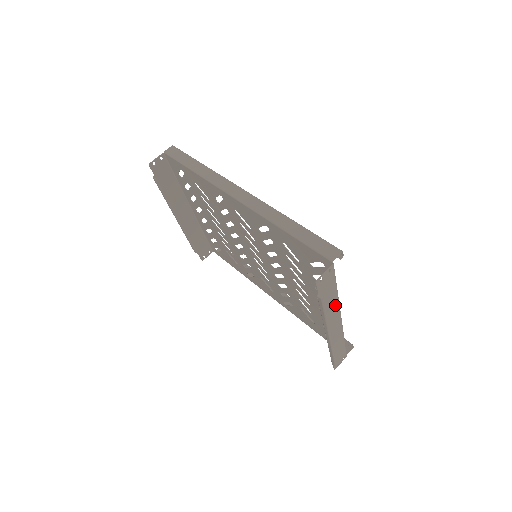
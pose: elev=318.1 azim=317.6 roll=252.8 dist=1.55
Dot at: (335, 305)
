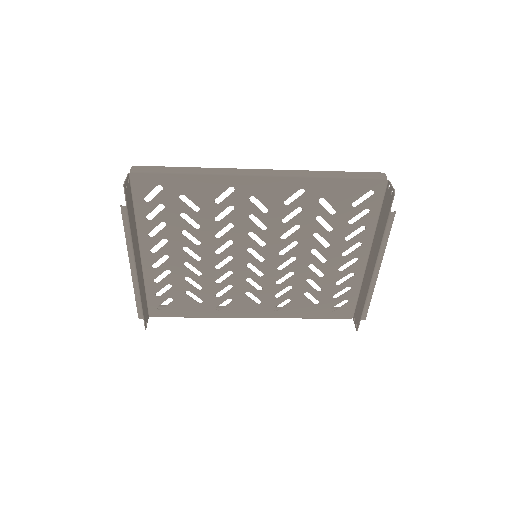
Dot at: (376, 236)
